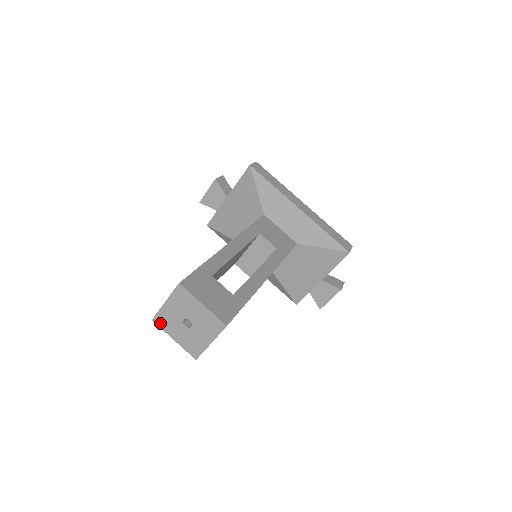
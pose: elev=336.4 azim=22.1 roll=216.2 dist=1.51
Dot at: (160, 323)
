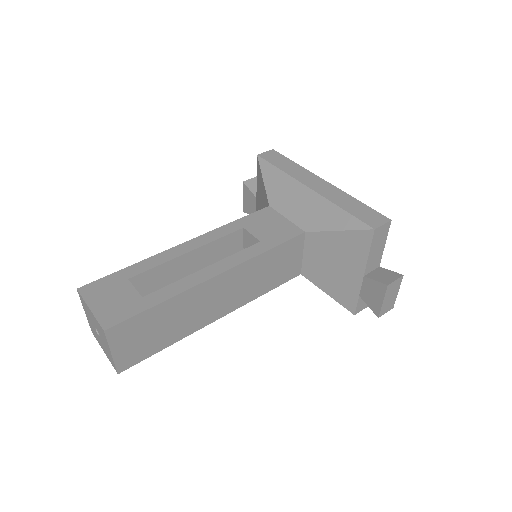
Dot at: (94, 335)
